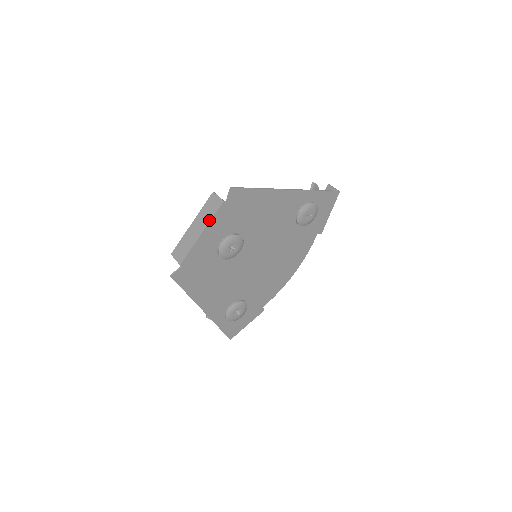
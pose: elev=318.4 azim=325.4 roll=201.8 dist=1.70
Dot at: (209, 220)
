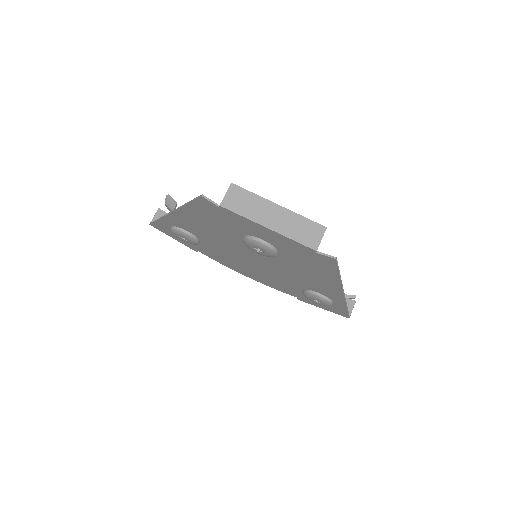
Dot at: (288, 235)
